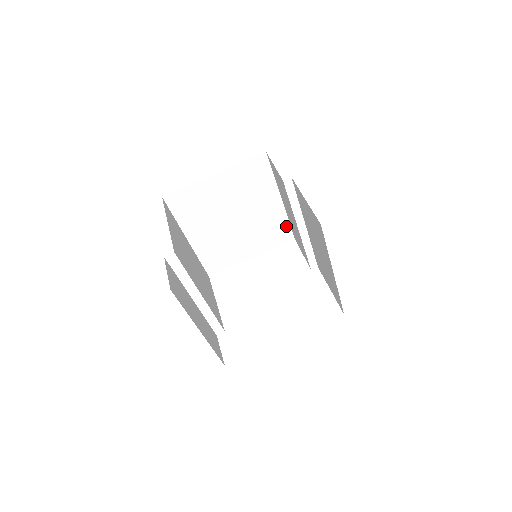
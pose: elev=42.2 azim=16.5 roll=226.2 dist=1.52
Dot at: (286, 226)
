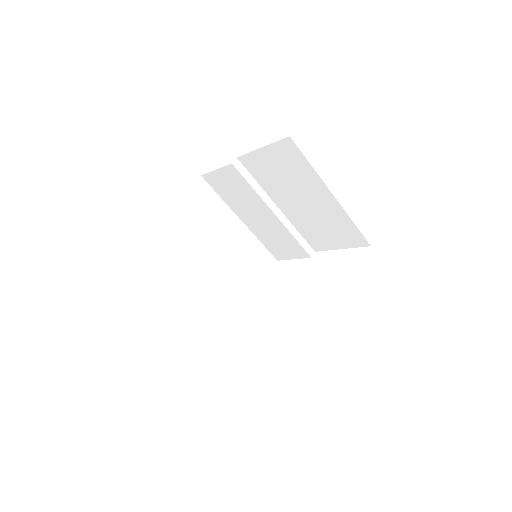
Dot at: (261, 248)
